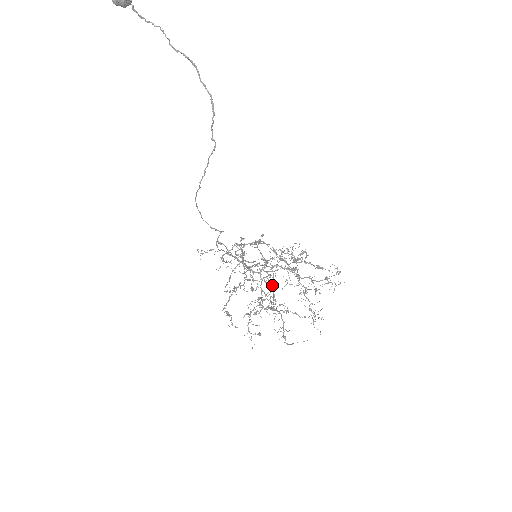
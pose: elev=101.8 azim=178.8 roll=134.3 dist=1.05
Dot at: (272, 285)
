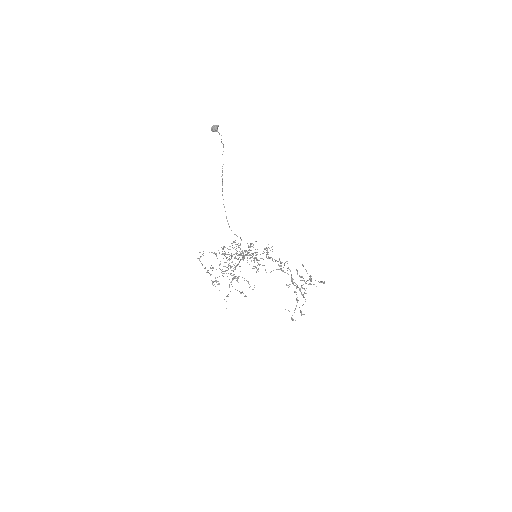
Dot at: (297, 301)
